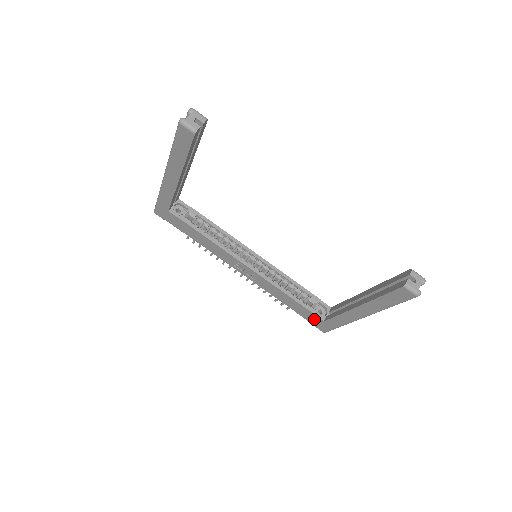
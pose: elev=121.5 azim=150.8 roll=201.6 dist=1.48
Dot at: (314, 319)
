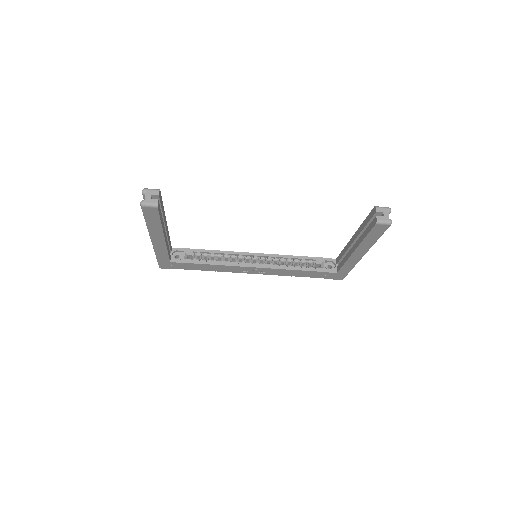
Dot at: (328, 275)
